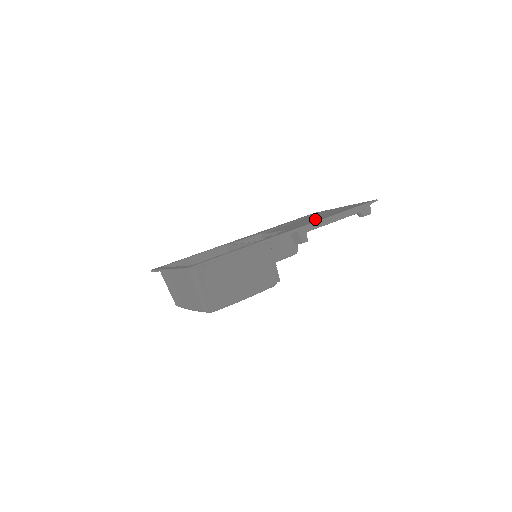
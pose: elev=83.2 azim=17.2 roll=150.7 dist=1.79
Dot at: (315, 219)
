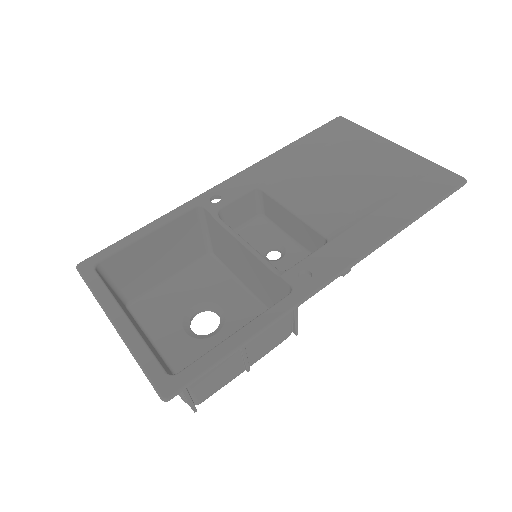
Dot at: (361, 205)
